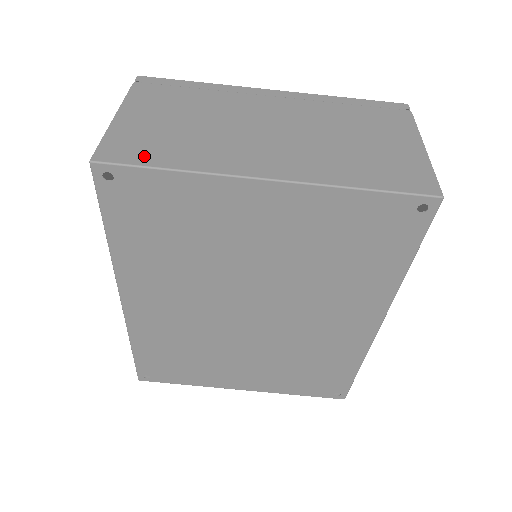
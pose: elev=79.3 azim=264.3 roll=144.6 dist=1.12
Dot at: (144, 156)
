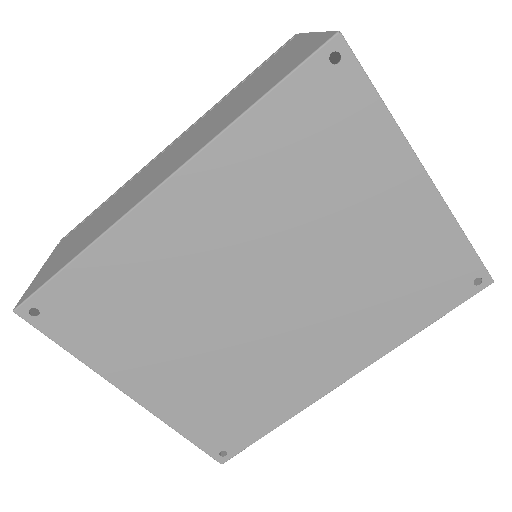
Dot at: occluded
